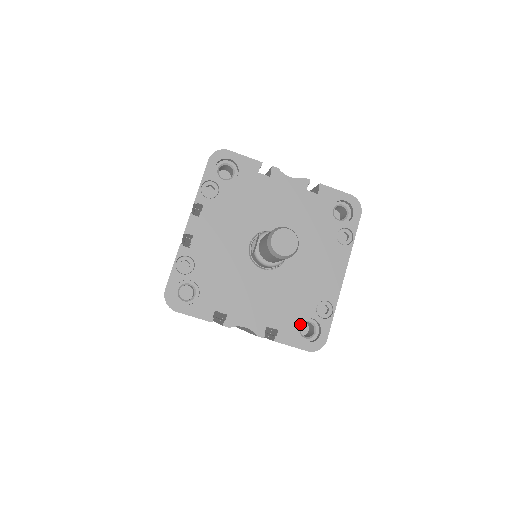
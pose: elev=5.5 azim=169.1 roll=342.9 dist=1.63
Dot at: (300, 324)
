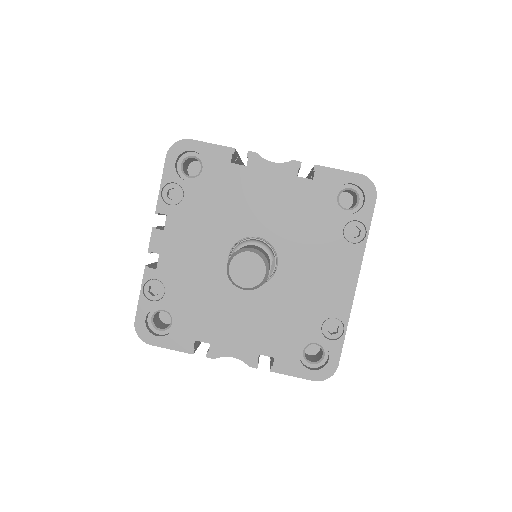
Dot at: (303, 347)
